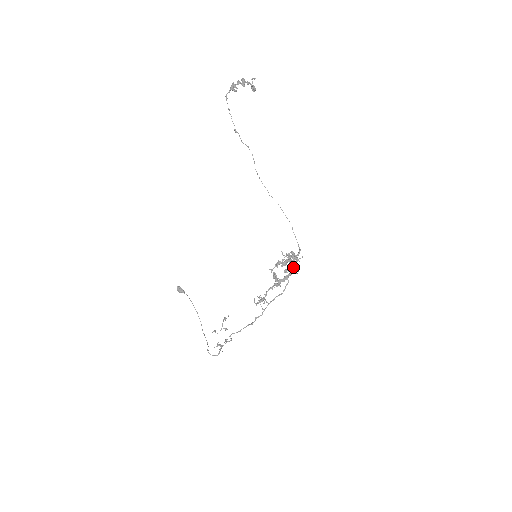
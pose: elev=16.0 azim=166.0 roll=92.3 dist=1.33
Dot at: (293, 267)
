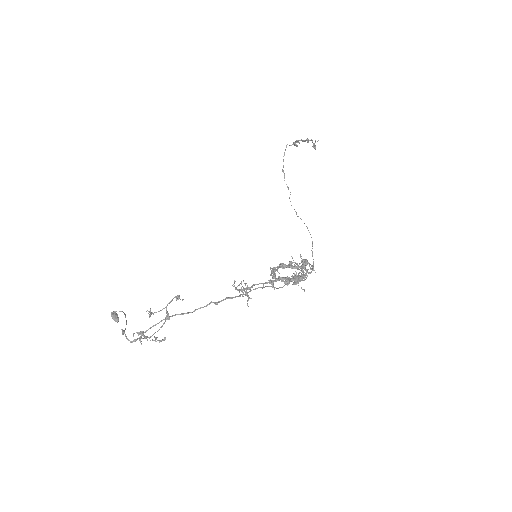
Dot at: (301, 274)
